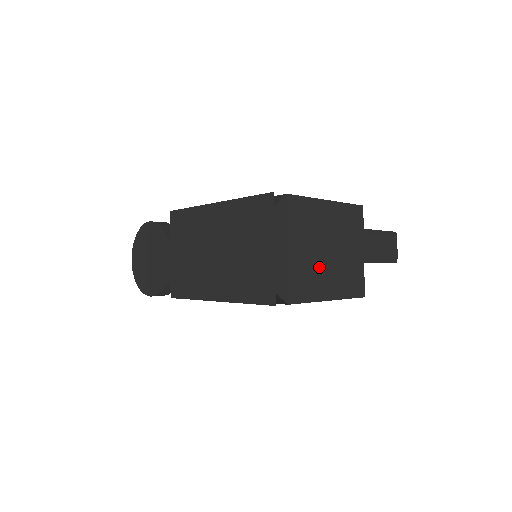
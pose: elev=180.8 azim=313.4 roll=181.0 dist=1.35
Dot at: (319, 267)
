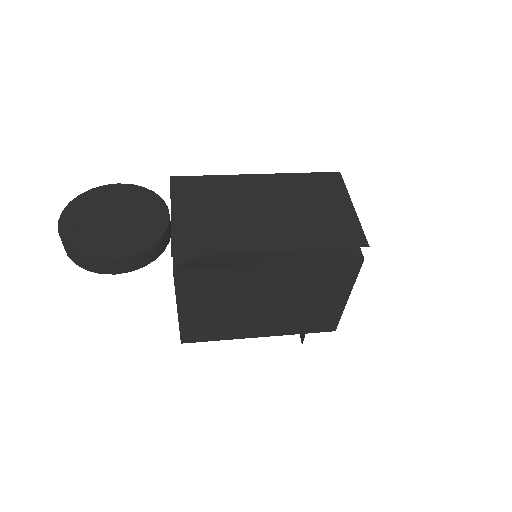
Dot at: occluded
